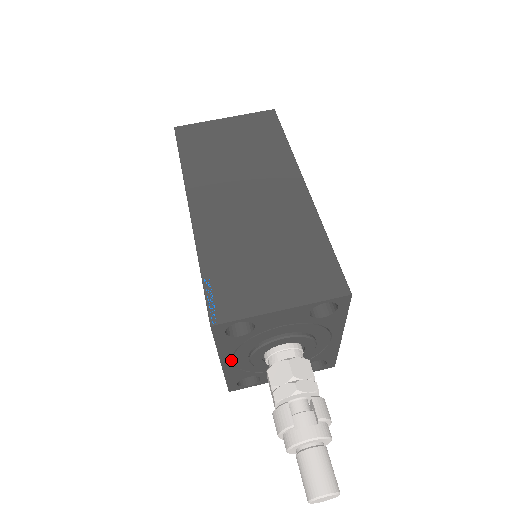
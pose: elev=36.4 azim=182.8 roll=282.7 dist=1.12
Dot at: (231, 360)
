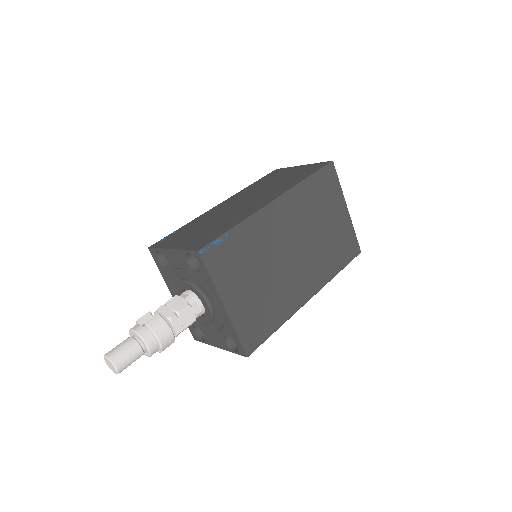
Dot at: occluded
